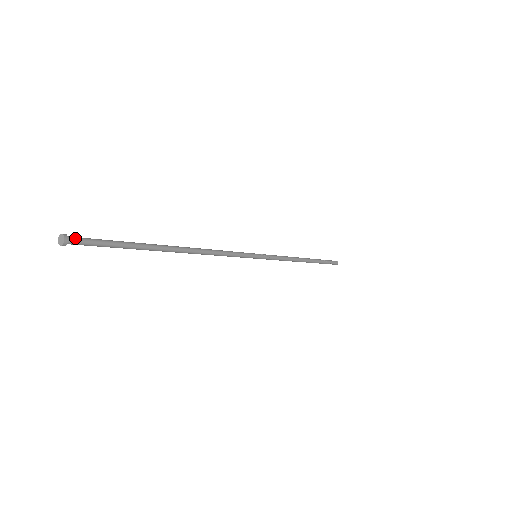
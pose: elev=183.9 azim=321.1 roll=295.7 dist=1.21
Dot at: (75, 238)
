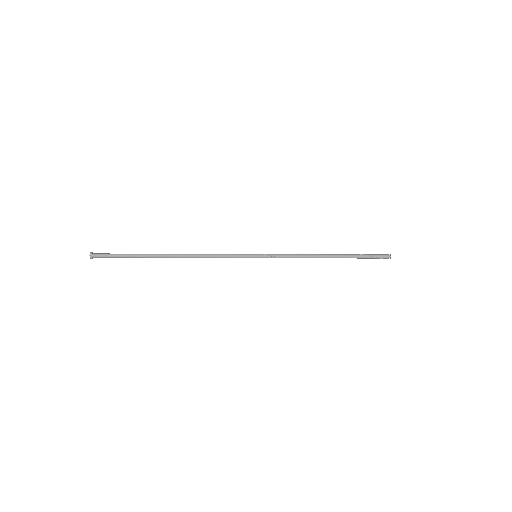
Dot at: (97, 254)
